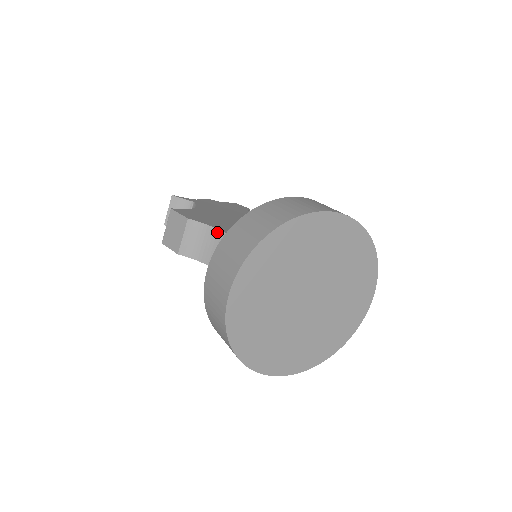
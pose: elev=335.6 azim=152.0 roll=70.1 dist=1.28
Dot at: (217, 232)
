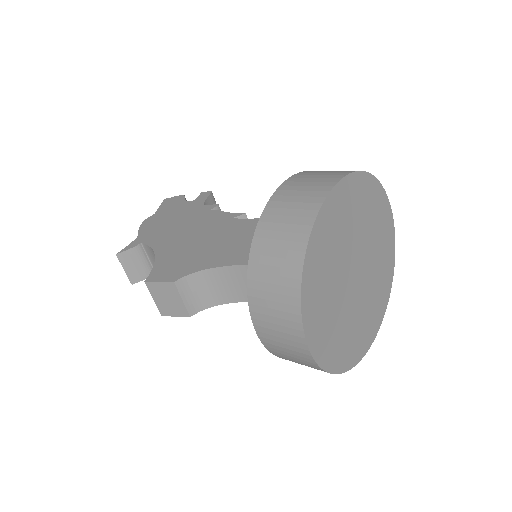
Dot at: (212, 271)
